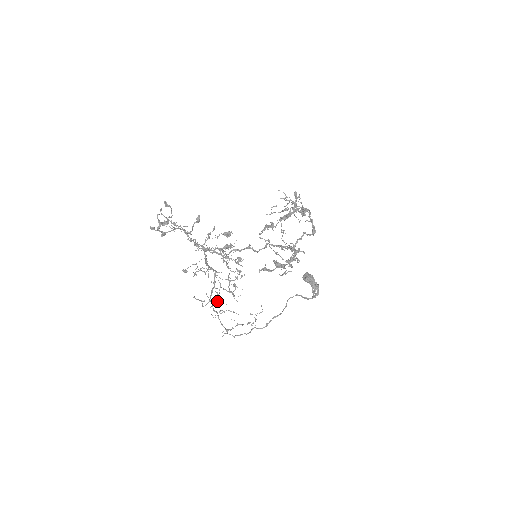
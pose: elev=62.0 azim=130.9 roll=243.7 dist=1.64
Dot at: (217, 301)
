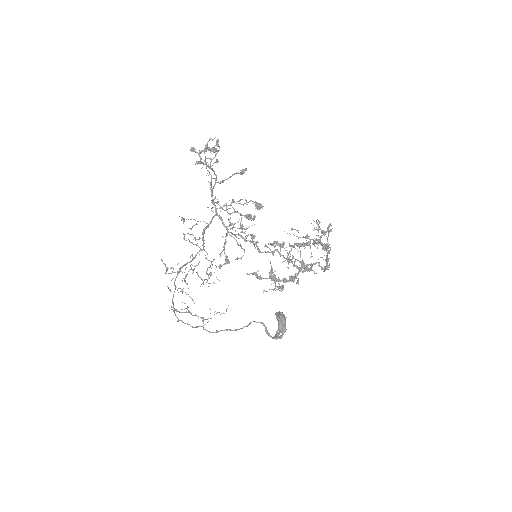
Dot at: occluded
